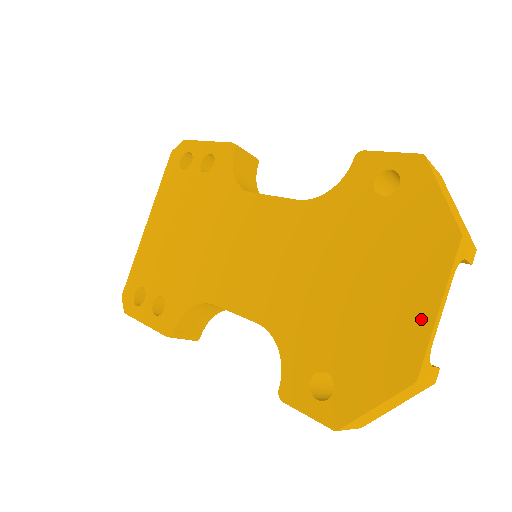
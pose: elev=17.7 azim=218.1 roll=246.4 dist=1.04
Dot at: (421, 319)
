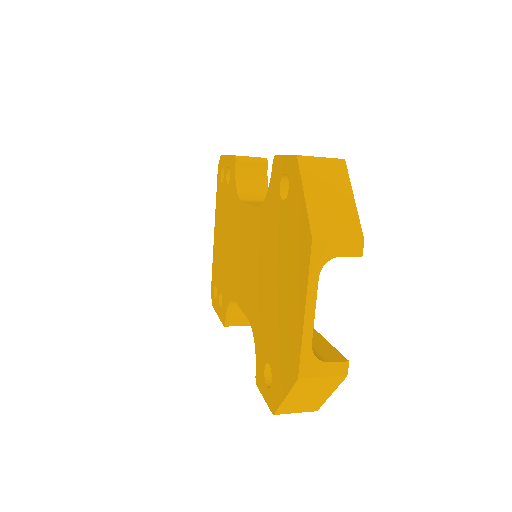
Dot at: (298, 321)
